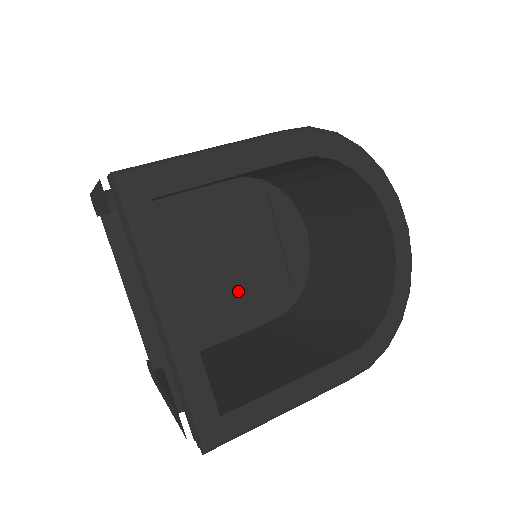
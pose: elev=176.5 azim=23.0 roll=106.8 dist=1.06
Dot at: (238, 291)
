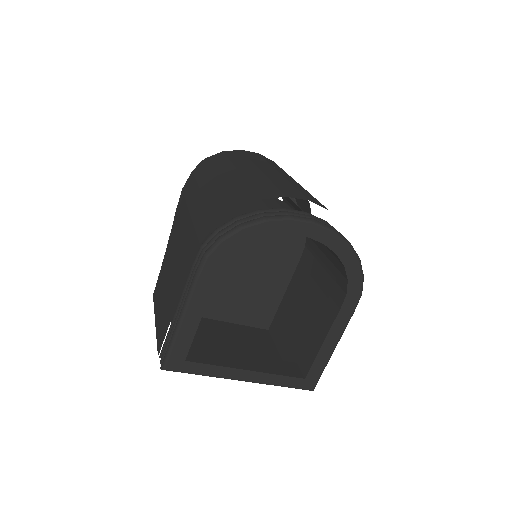
Dot at: (268, 264)
